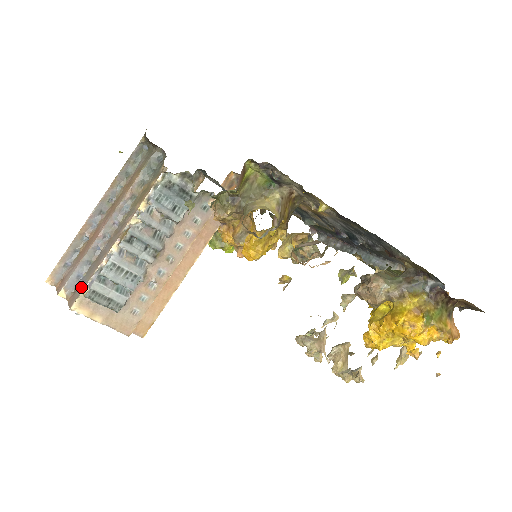
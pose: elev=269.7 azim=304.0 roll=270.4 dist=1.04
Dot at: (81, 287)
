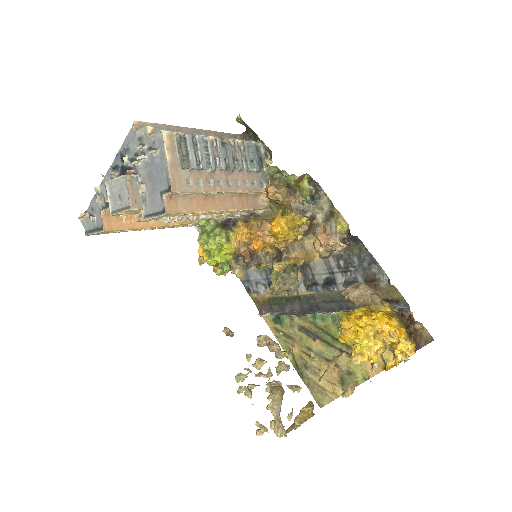
Dot at: (173, 133)
